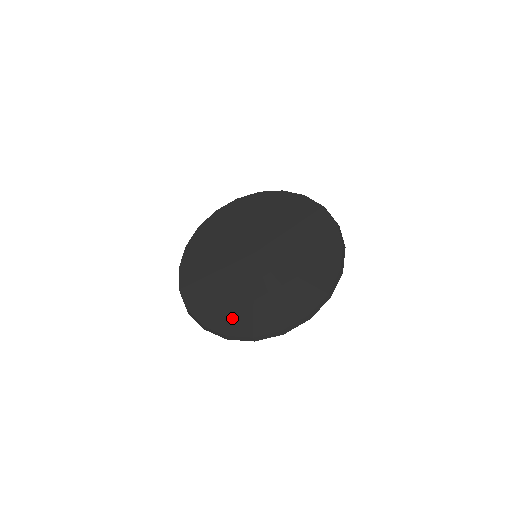
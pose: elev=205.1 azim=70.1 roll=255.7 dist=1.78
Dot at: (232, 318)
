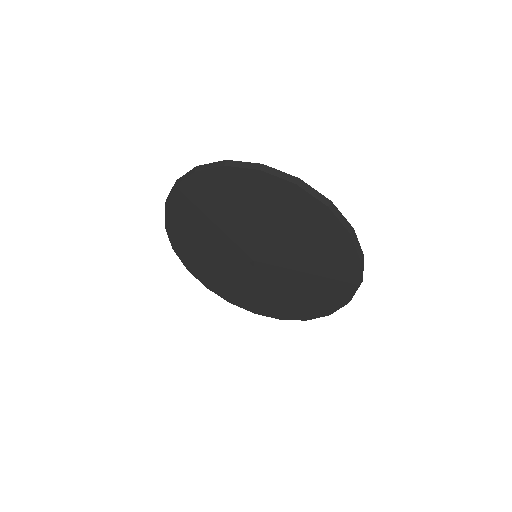
Dot at: (255, 305)
